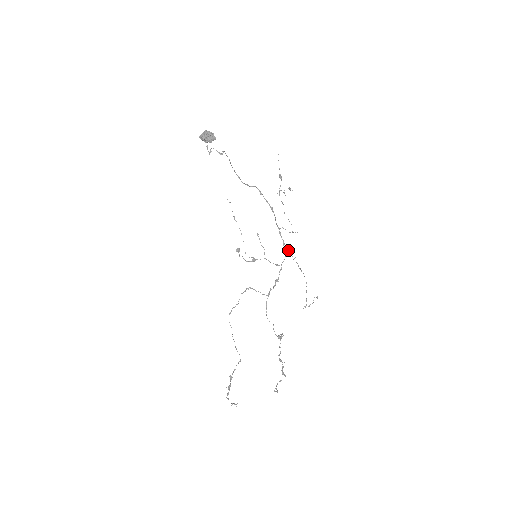
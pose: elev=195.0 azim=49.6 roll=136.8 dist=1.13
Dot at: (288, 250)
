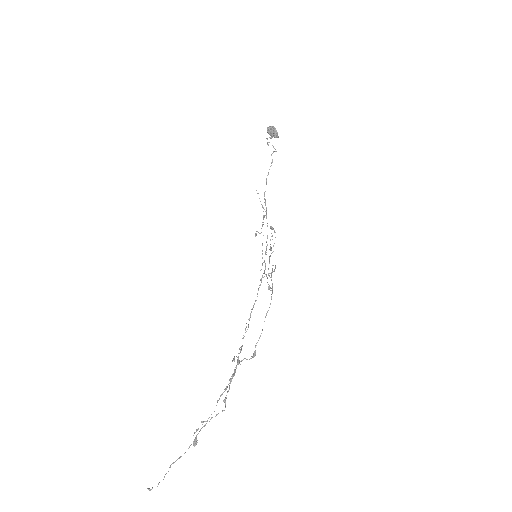
Dot at: (262, 275)
